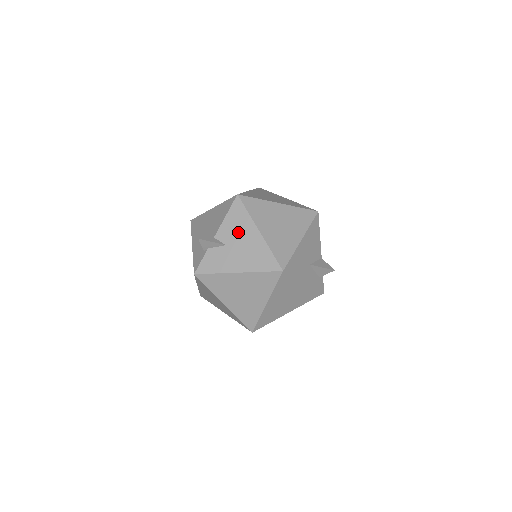
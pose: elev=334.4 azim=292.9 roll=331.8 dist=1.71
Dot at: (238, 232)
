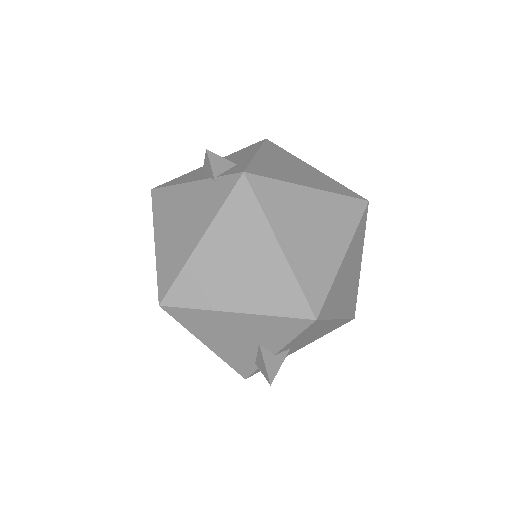
Dot at: (309, 335)
